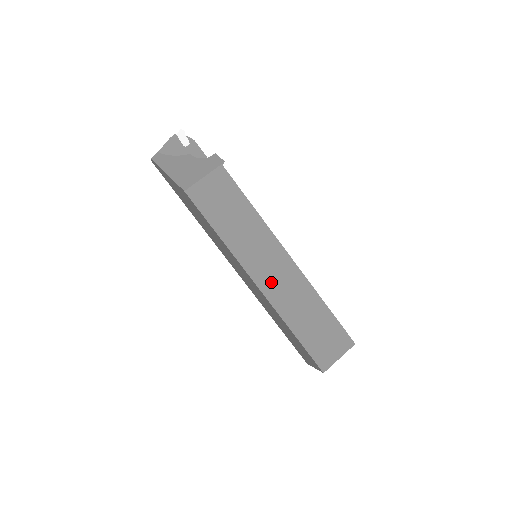
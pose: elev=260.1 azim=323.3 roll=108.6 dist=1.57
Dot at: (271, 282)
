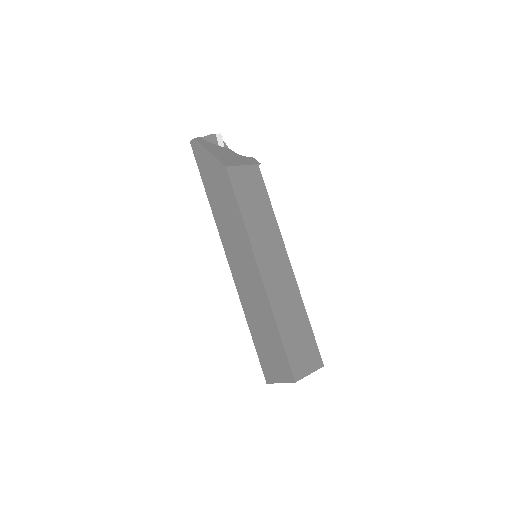
Dot at: (272, 276)
